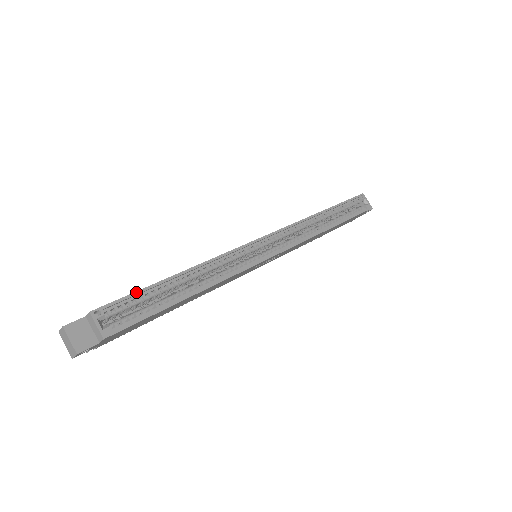
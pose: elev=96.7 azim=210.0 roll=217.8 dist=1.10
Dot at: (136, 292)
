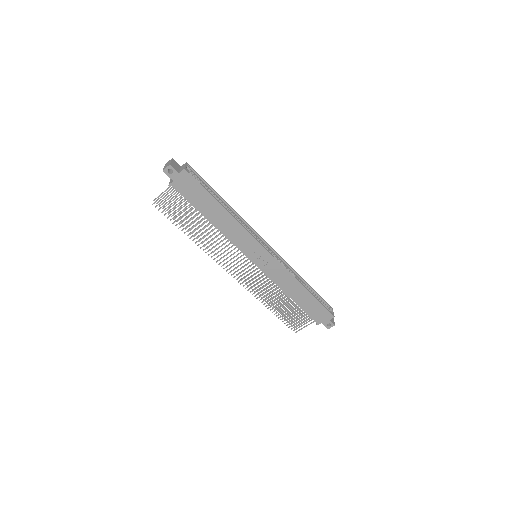
Dot at: (205, 181)
